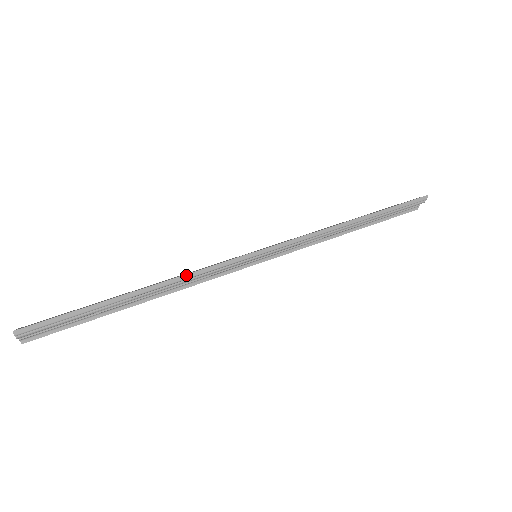
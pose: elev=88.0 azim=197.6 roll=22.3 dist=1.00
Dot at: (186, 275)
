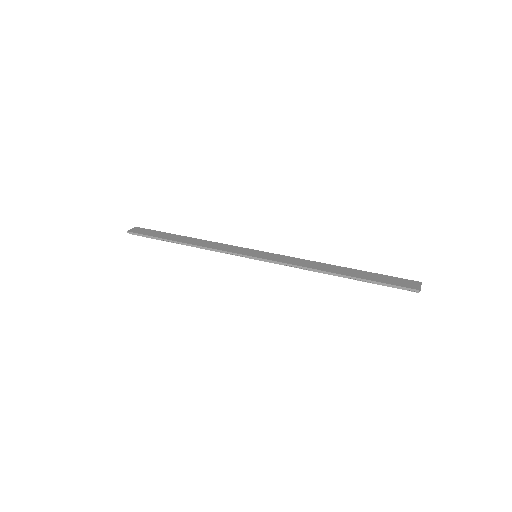
Dot at: (205, 247)
